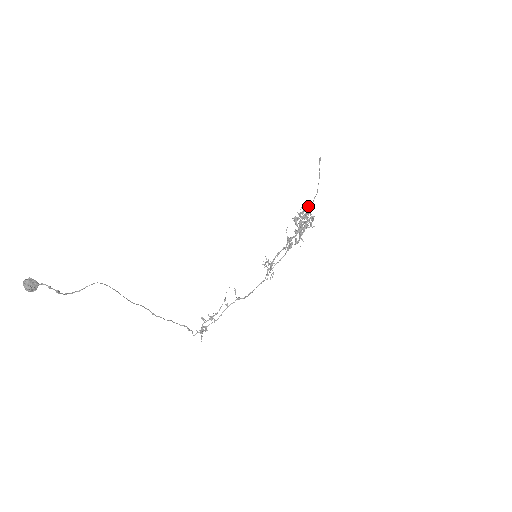
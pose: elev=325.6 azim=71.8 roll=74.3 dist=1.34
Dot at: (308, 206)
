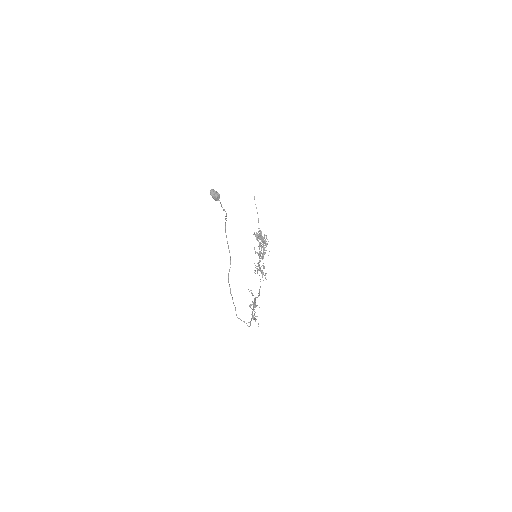
Dot at: occluded
